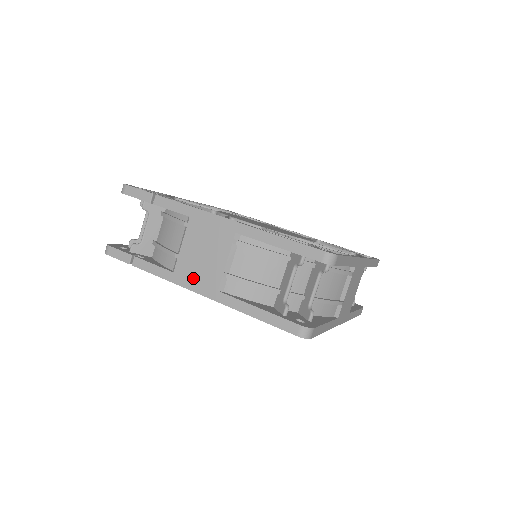
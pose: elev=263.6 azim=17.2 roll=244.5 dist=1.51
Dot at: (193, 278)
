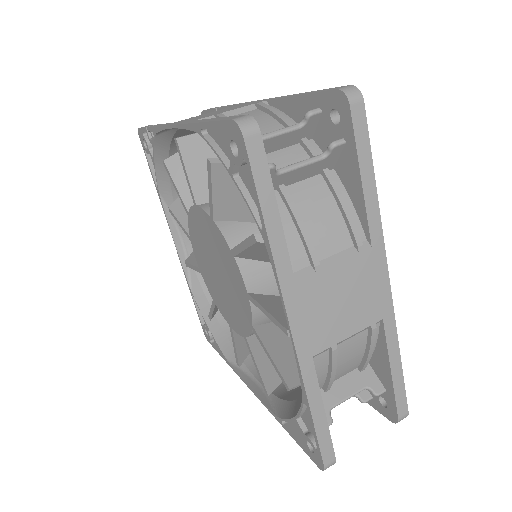
Dot at: occluded
